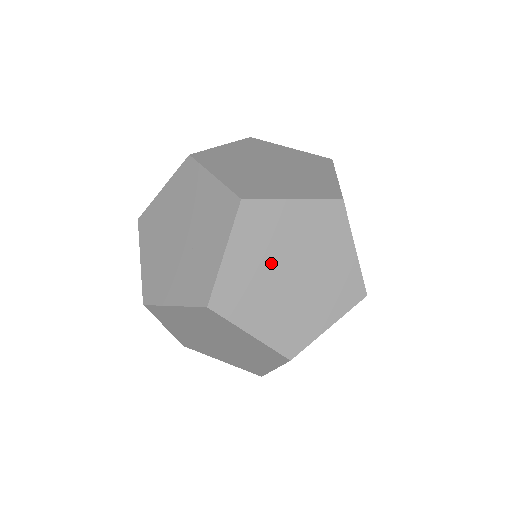
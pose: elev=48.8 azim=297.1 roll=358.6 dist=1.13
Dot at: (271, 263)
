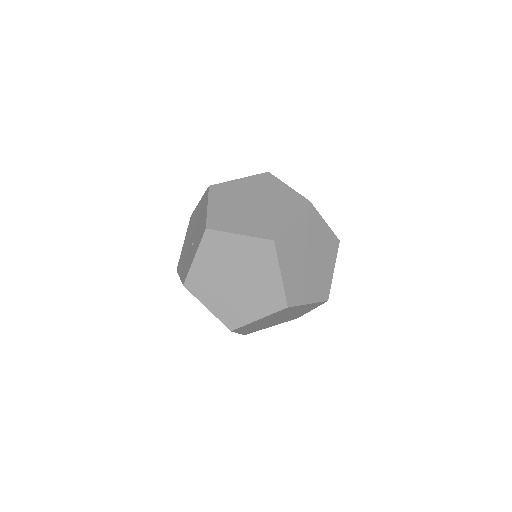
Dot at: occluded
